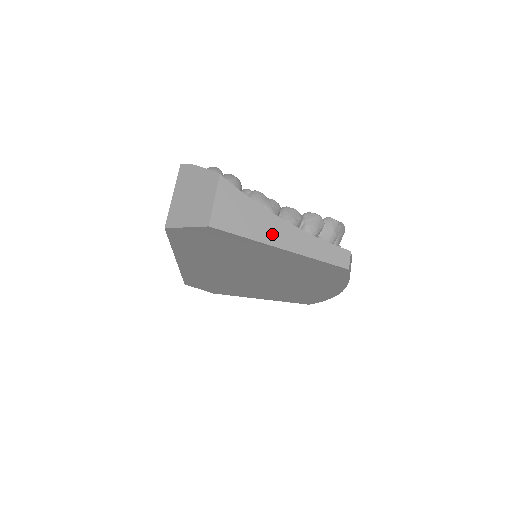
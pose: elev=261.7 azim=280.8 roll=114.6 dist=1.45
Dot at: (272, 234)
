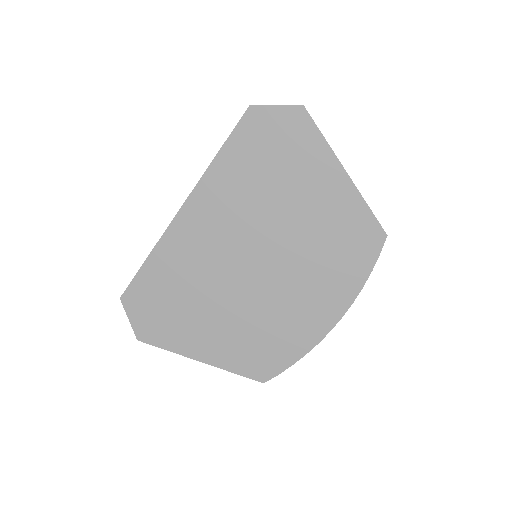
Dot at: occluded
